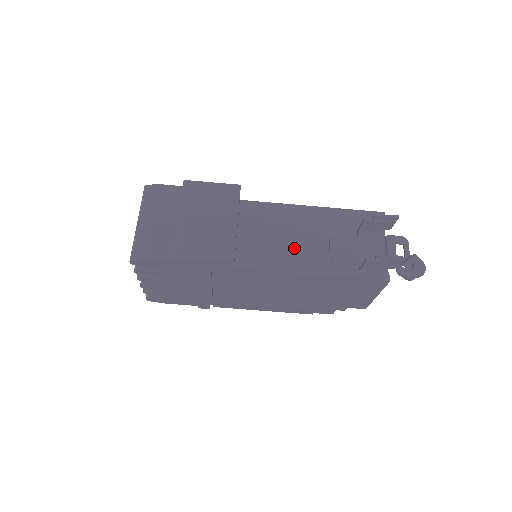
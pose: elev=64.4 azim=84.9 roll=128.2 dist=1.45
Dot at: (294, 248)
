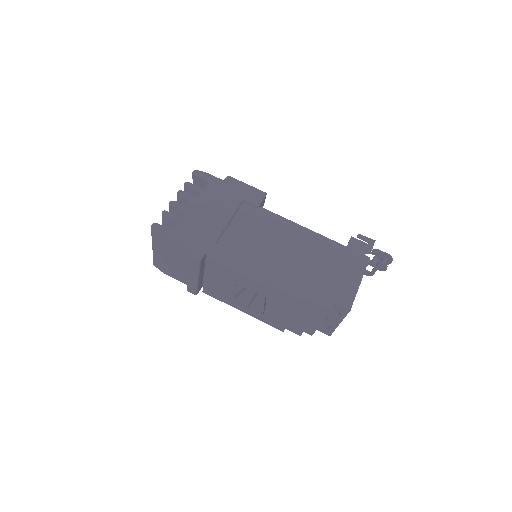
Dot at: occluded
